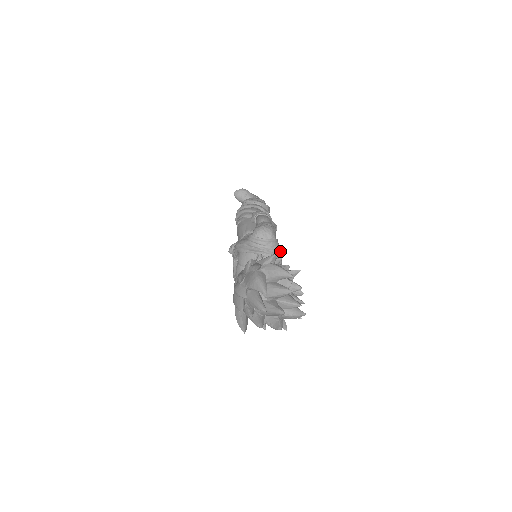
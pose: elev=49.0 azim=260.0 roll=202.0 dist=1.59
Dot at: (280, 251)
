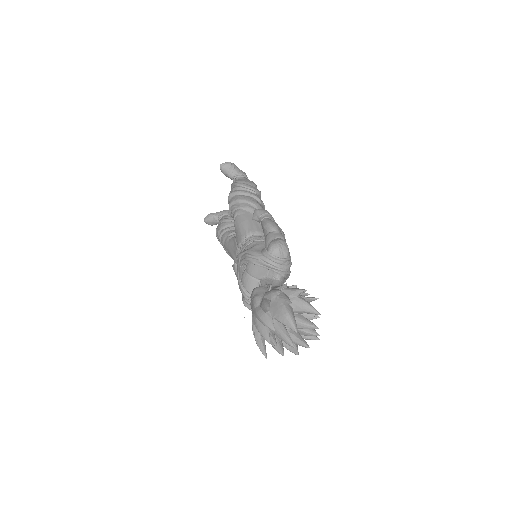
Dot at: occluded
